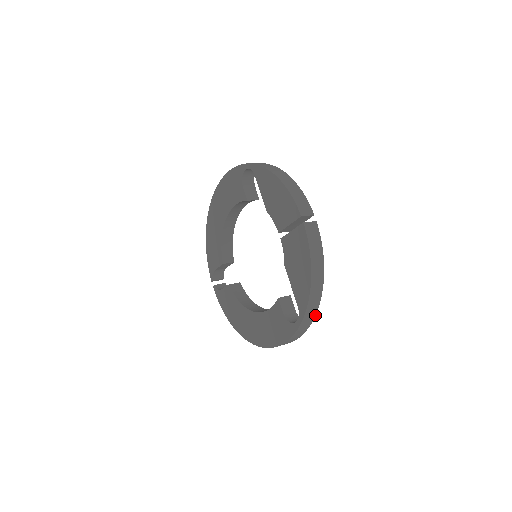
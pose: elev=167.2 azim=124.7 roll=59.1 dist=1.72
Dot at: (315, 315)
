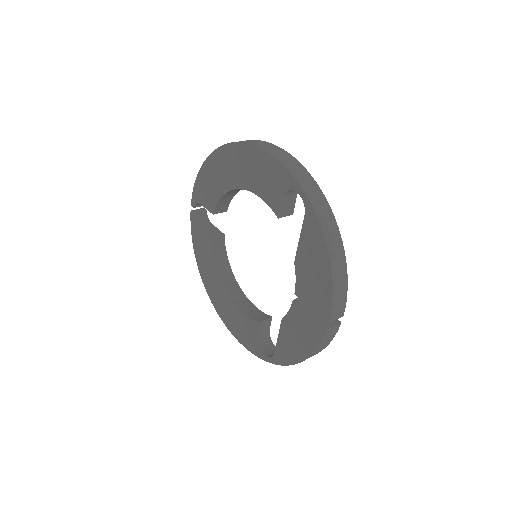
Dot at: occluded
